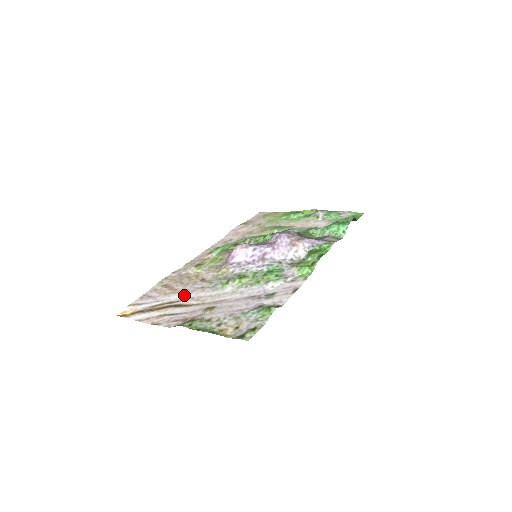
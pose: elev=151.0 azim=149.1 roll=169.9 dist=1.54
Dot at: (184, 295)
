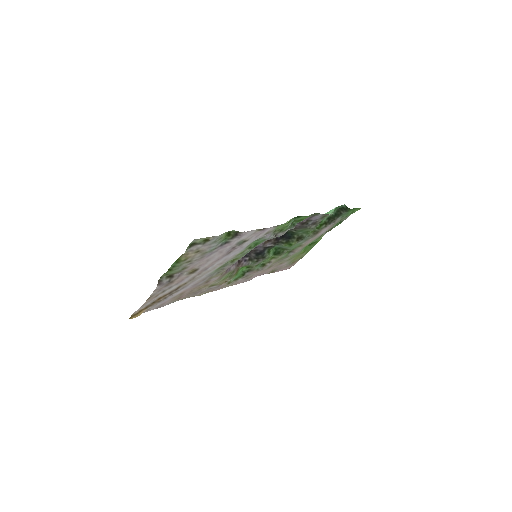
Dot at: (185, 288)
